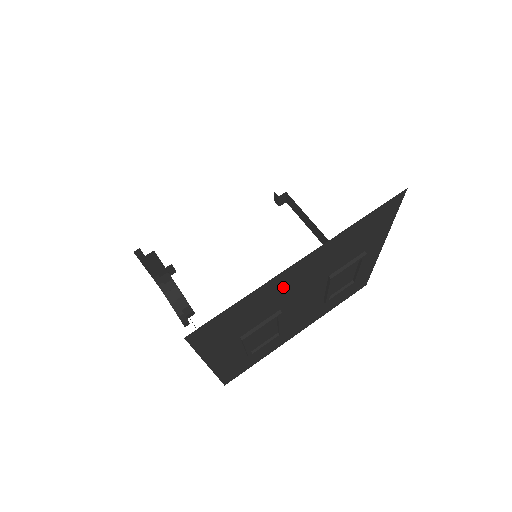
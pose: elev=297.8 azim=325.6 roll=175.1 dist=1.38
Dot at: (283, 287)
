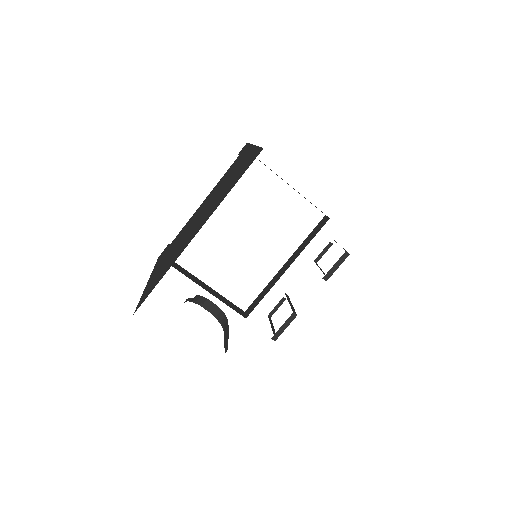
Dot at: occluded
